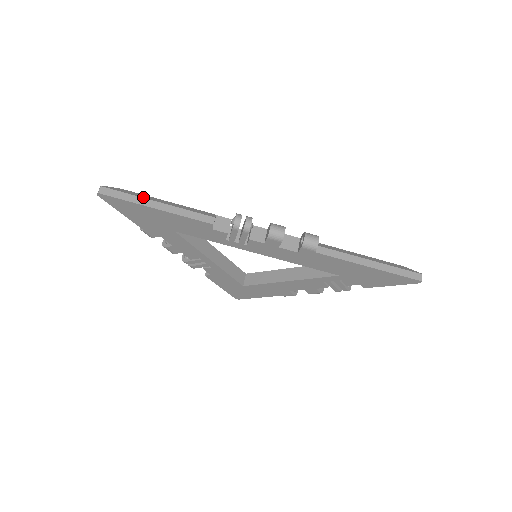
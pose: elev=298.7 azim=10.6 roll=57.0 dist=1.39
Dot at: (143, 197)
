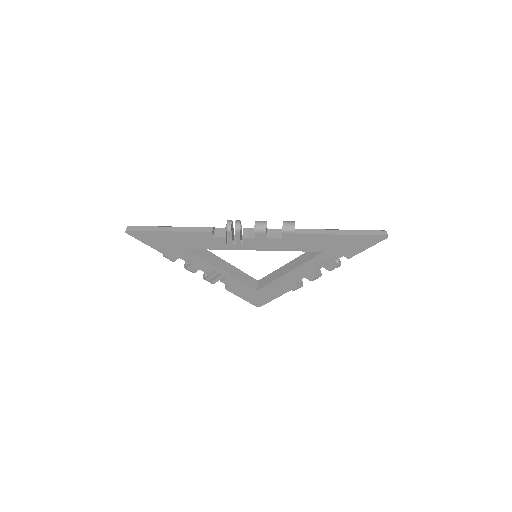
Dot at: (158, 226)
